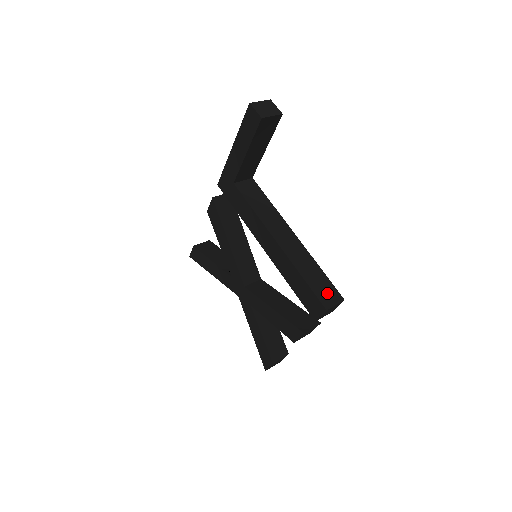
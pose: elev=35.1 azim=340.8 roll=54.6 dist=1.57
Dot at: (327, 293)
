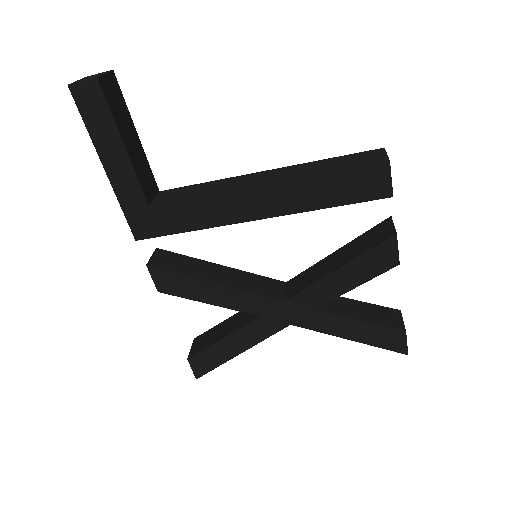
Dot at: (365, 158)
